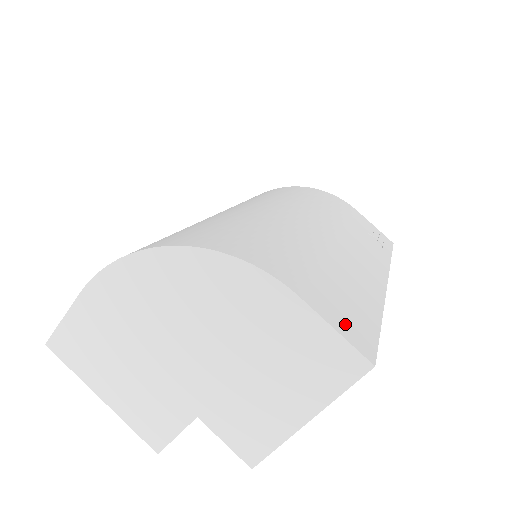
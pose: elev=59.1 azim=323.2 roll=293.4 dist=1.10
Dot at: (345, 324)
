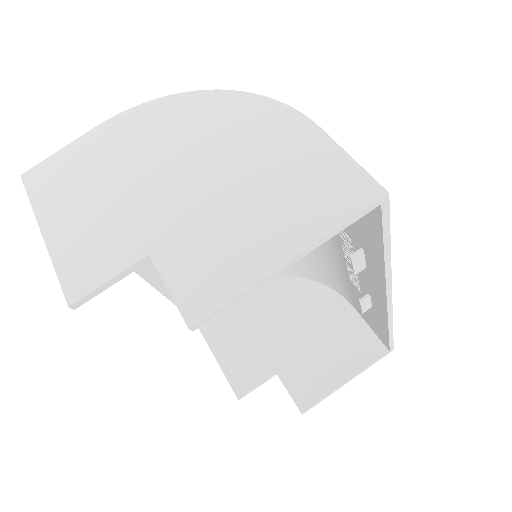
Dot at: occluded
